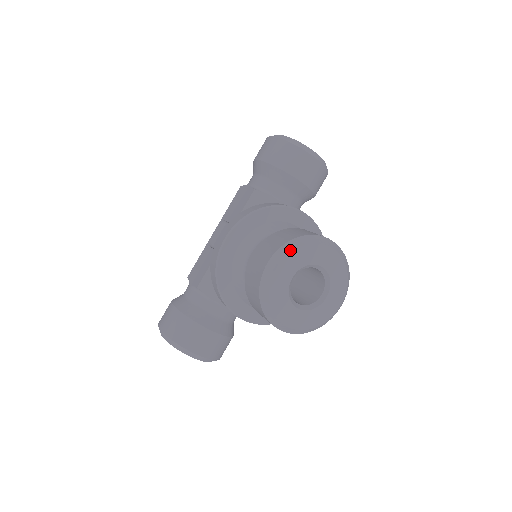
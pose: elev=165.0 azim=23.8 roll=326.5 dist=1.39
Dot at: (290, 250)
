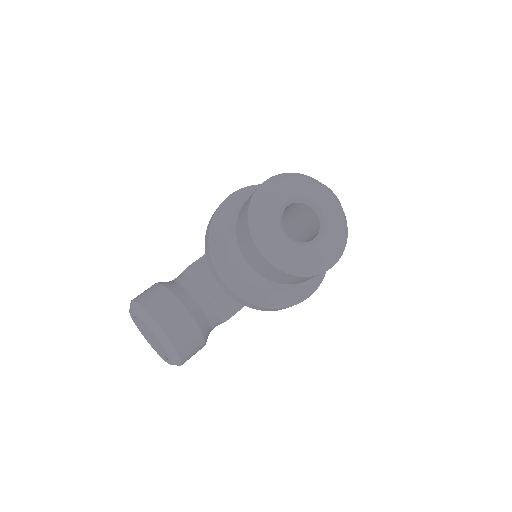
Dot at: (291, 176)
